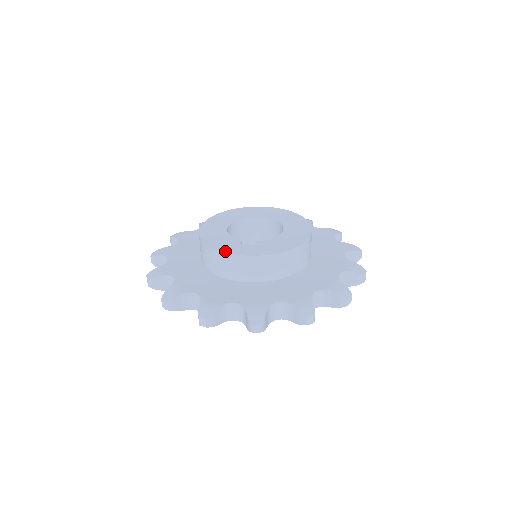
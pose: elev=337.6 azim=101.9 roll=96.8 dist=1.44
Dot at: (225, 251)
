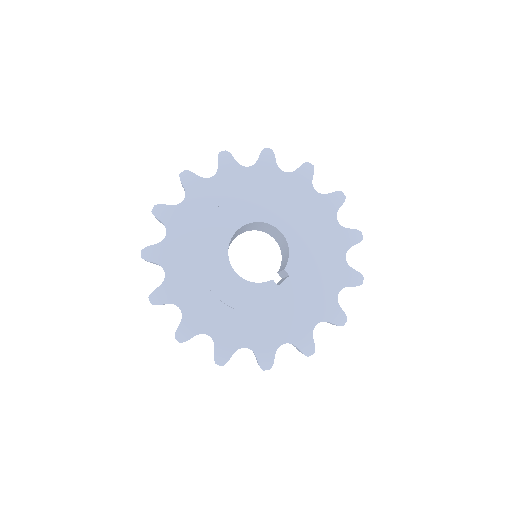
Dot at: (282, 307)
